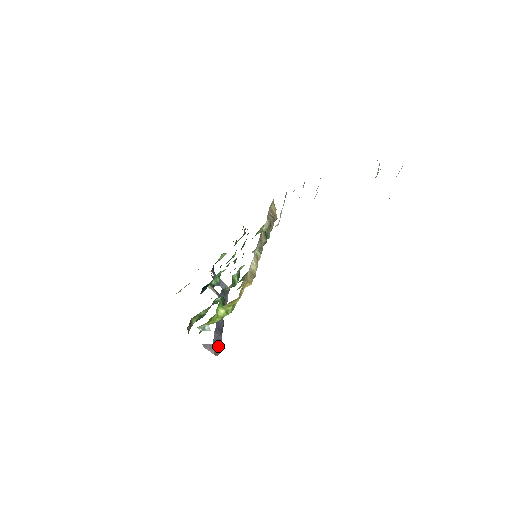
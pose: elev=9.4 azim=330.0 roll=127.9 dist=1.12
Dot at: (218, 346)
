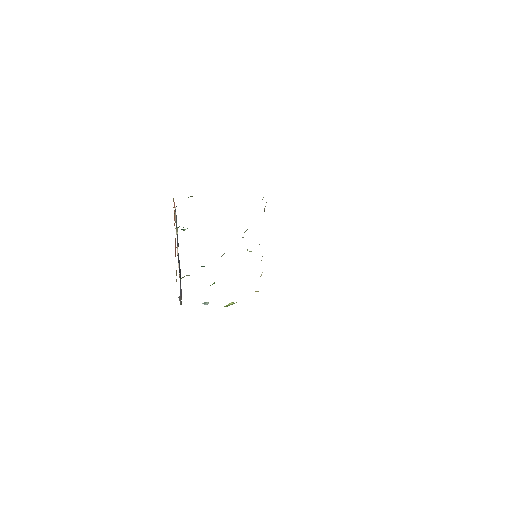
Dot at: (181, 296)
